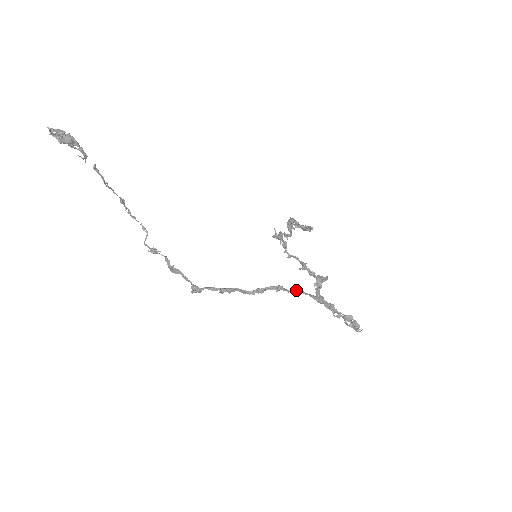
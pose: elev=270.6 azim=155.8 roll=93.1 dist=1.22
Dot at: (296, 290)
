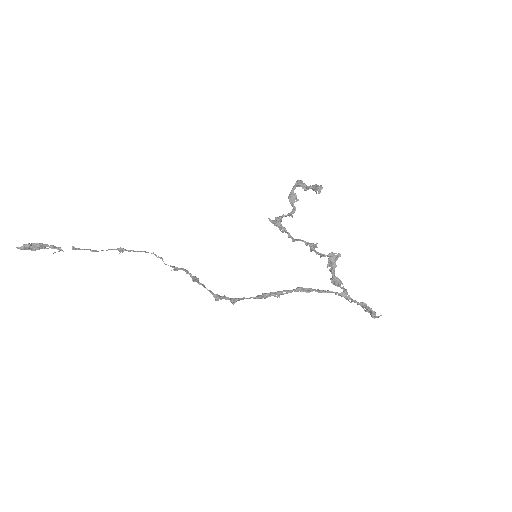
Dot at: (297, 290)
